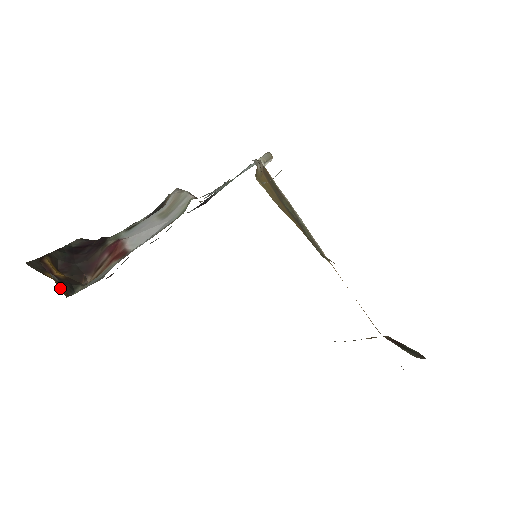
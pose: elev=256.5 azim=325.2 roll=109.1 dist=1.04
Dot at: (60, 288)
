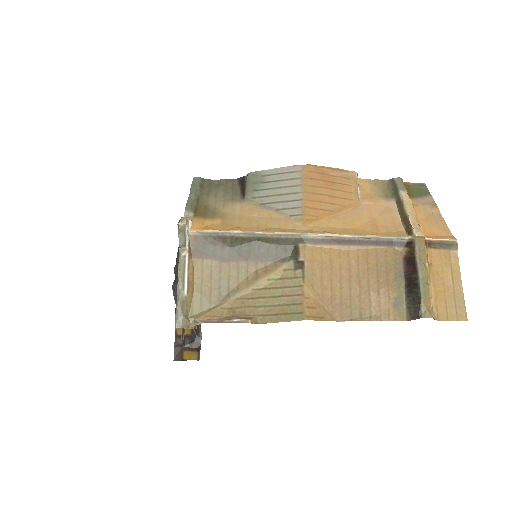
Dot at: (193, 359)
